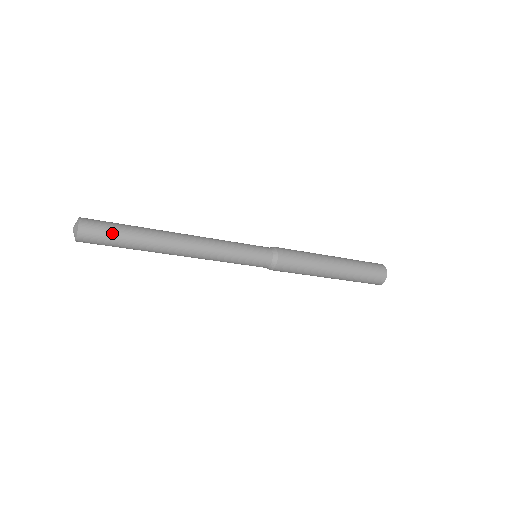
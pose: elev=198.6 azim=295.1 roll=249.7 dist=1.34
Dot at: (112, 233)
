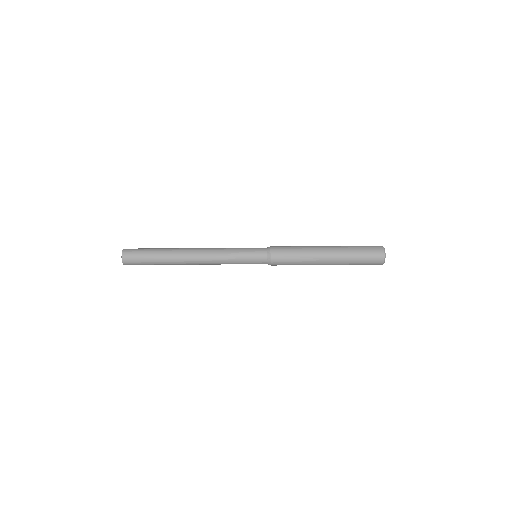
Dot at: (143, 259)
